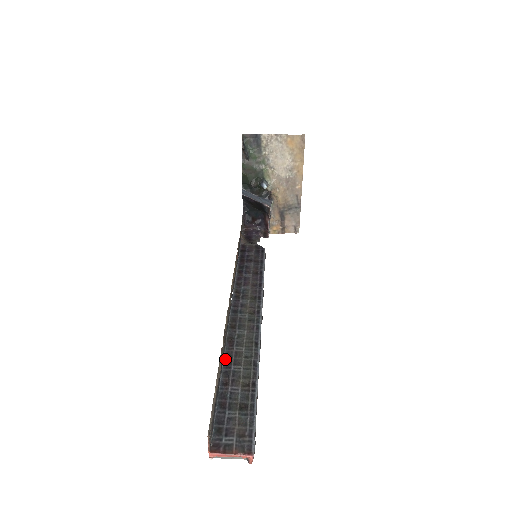
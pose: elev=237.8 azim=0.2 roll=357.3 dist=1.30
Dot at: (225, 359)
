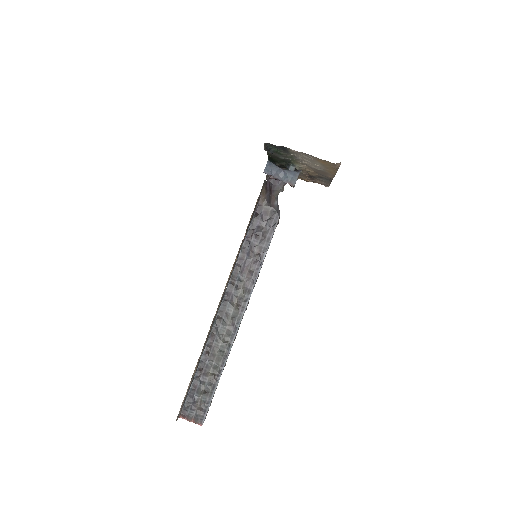
Dot at: (205, 352)
